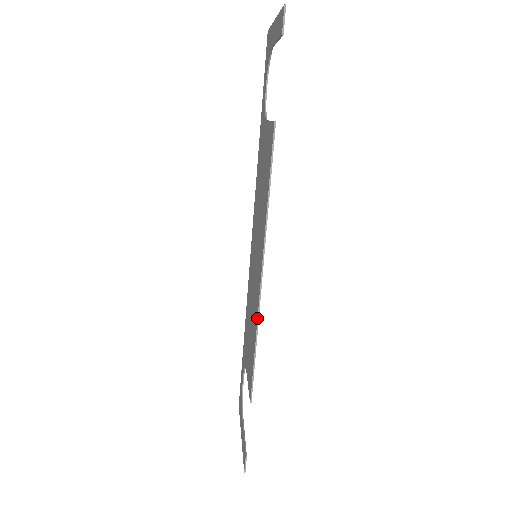
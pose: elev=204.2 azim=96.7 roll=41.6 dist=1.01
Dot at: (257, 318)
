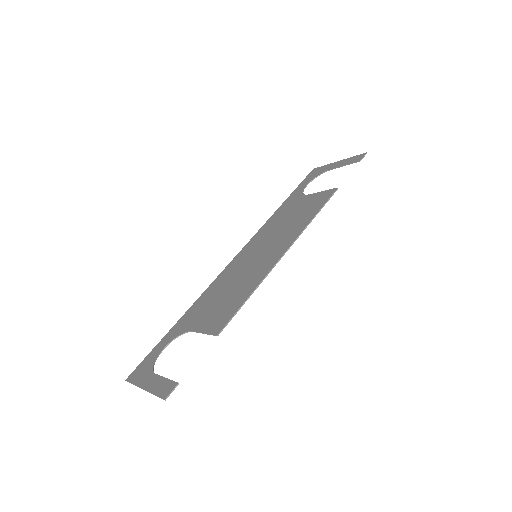
Dot at: (265, 276)
